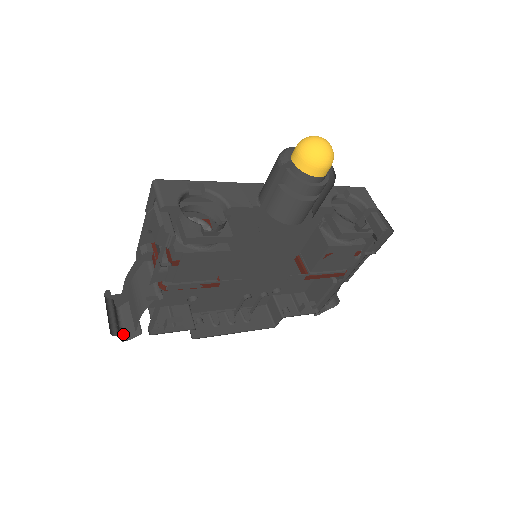
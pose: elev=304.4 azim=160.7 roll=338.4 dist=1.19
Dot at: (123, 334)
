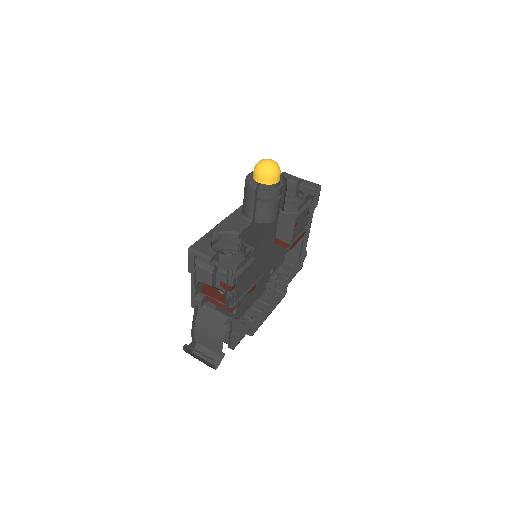
Dot at: occluded
